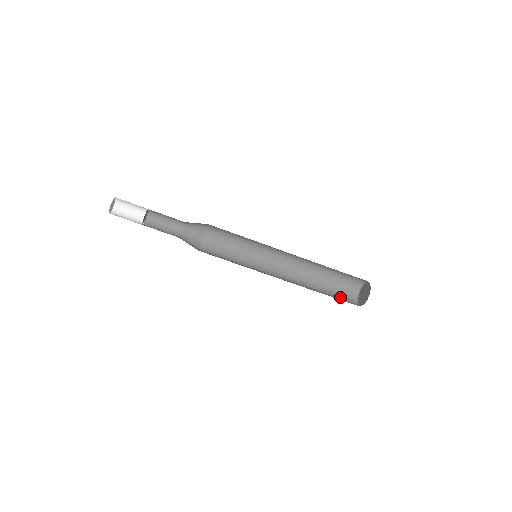
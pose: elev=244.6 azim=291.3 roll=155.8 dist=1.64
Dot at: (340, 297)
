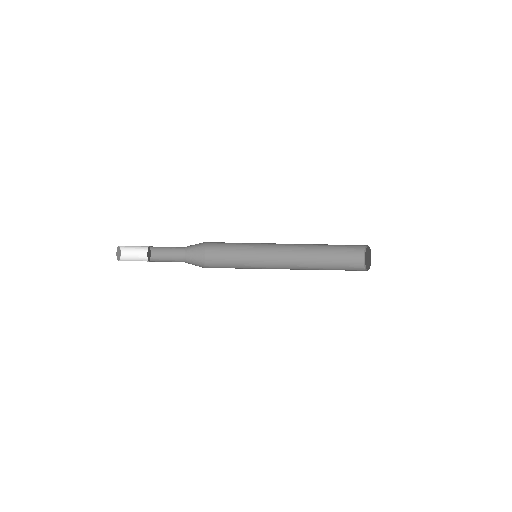
Dot at: (346, 258)
